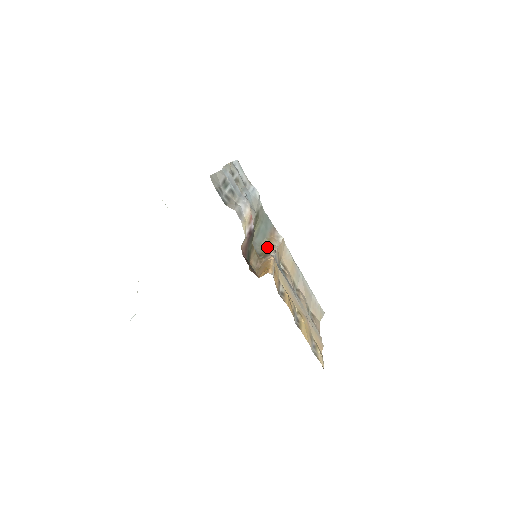
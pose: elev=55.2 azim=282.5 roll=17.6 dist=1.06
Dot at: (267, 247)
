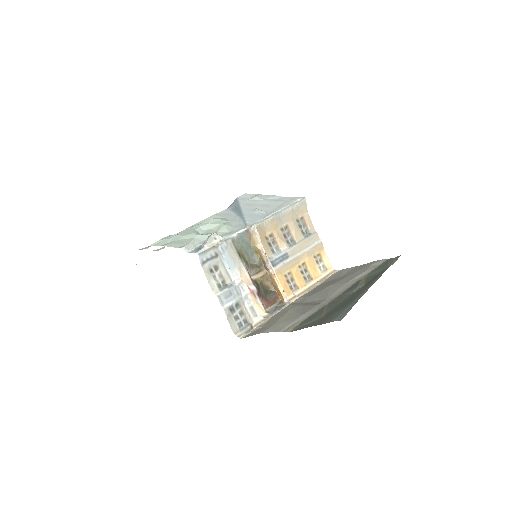
Dot at: (258, 251)
